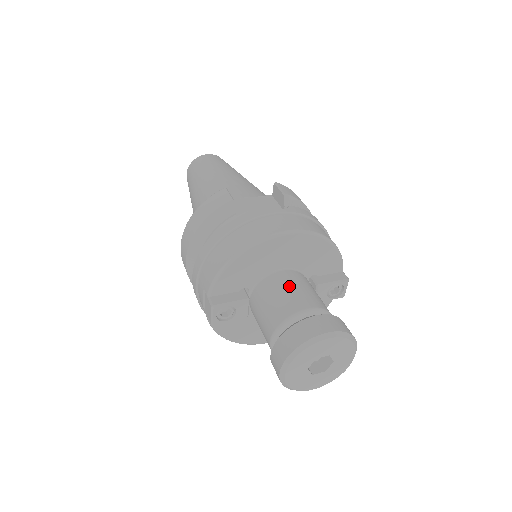
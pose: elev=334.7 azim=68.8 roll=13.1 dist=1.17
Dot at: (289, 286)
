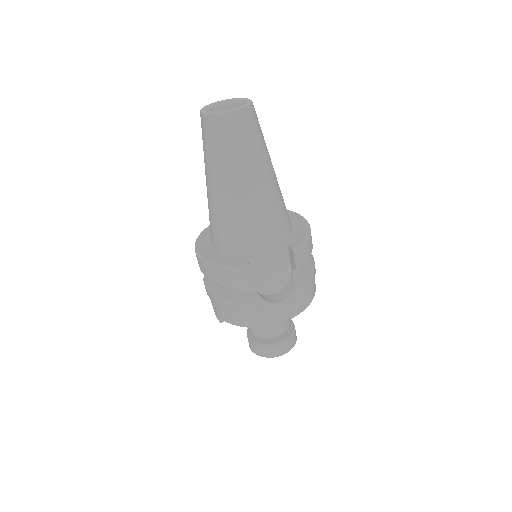
Dot at: occluded
